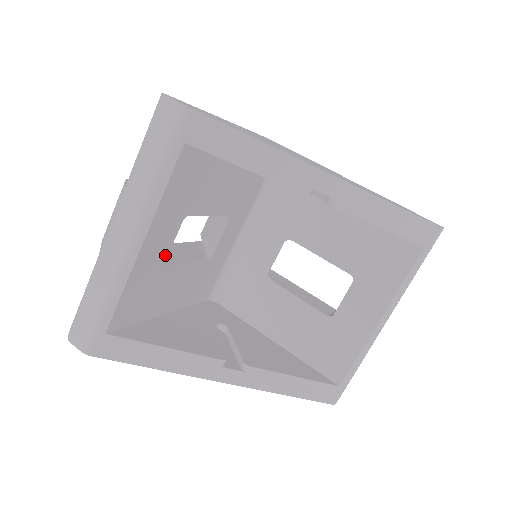
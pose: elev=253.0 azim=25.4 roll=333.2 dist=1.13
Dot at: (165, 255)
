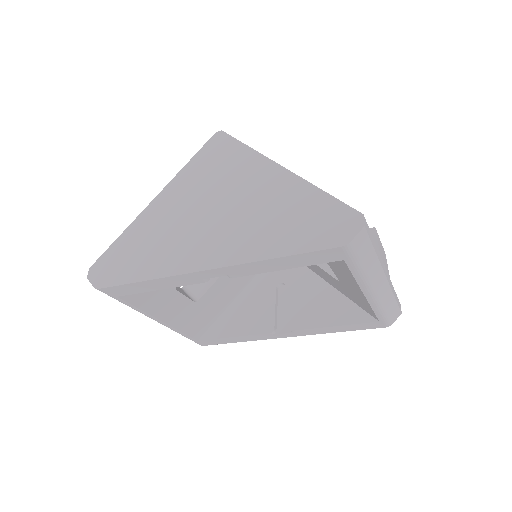
Dot at: (189, 302)
